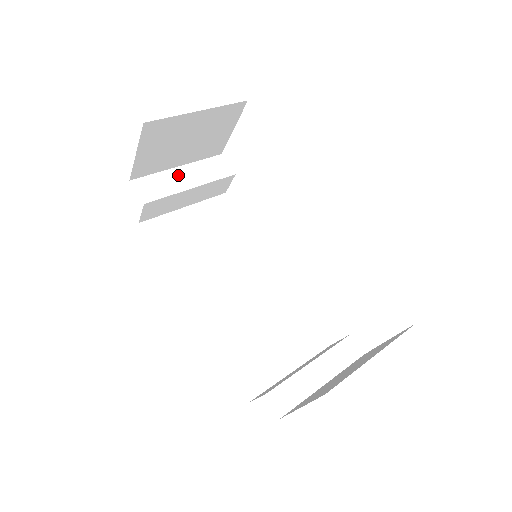
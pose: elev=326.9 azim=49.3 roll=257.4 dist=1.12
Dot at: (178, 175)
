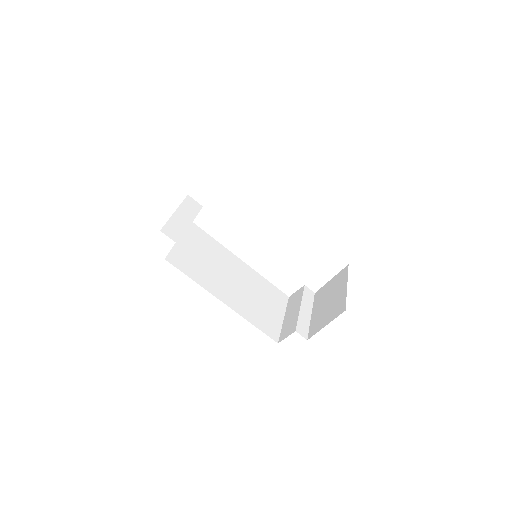
Dot at: (179, 218)
